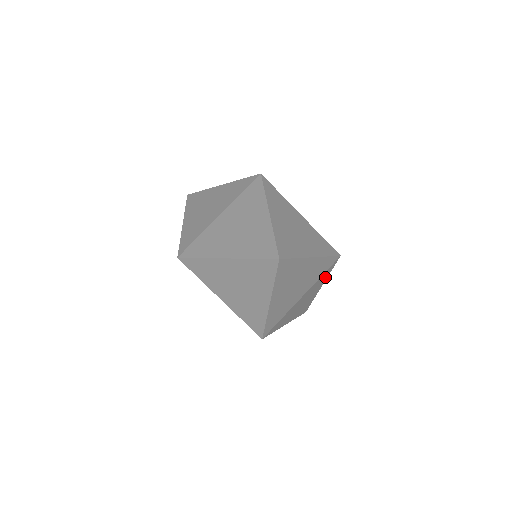
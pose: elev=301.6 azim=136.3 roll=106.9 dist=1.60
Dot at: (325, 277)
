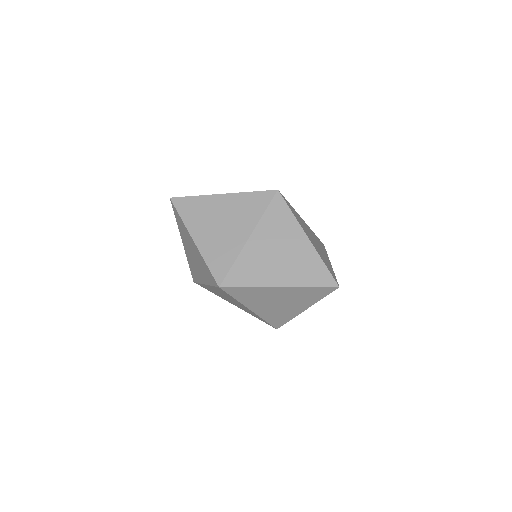
Dot at: occluded
